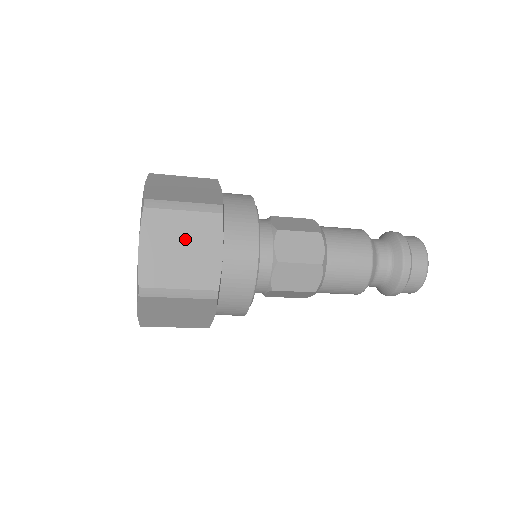
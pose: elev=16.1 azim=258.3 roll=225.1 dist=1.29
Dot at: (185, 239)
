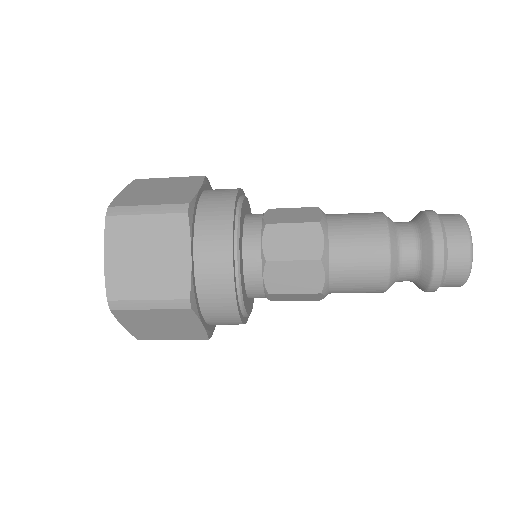
Dot at: (150, 245)
